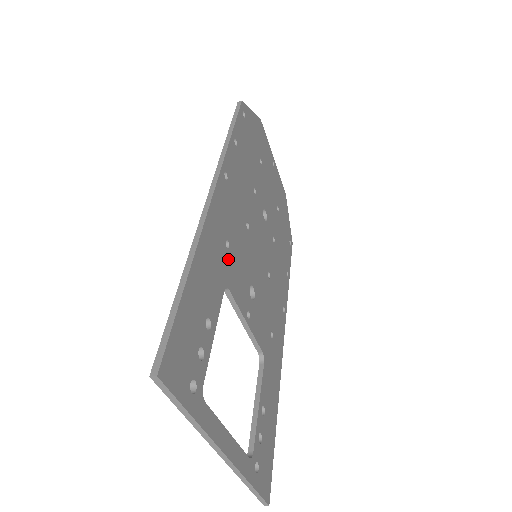
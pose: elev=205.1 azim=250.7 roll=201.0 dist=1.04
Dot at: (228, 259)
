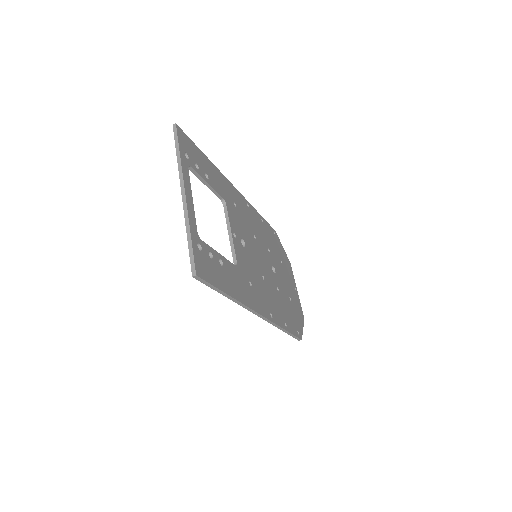
Dot at: (232, 205)
